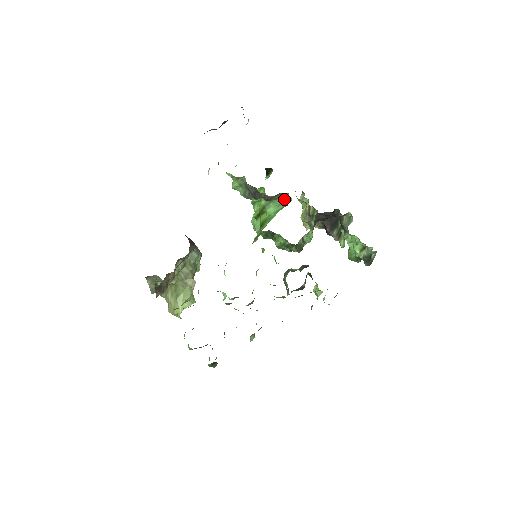
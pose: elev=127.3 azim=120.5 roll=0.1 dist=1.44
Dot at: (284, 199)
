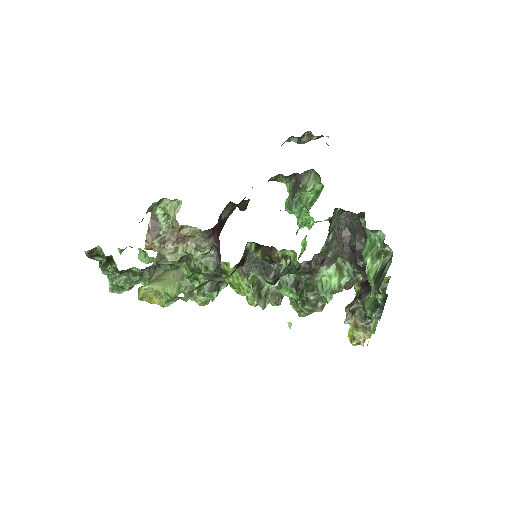
Dot at: (318, 196)
